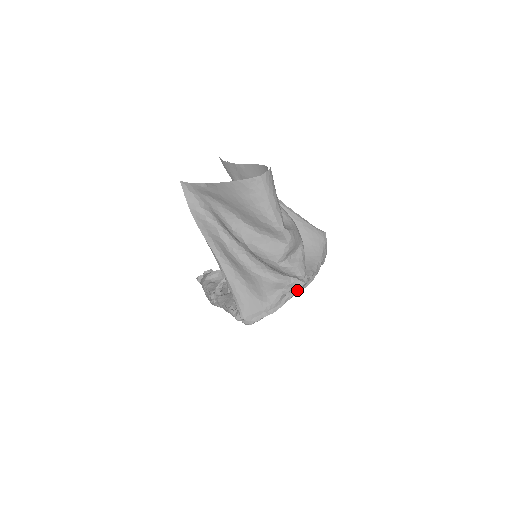
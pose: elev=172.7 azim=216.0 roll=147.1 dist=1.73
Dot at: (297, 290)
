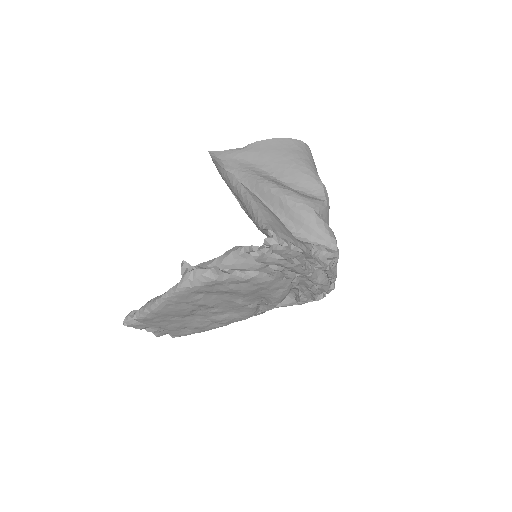
Dot at: (323, 263)
